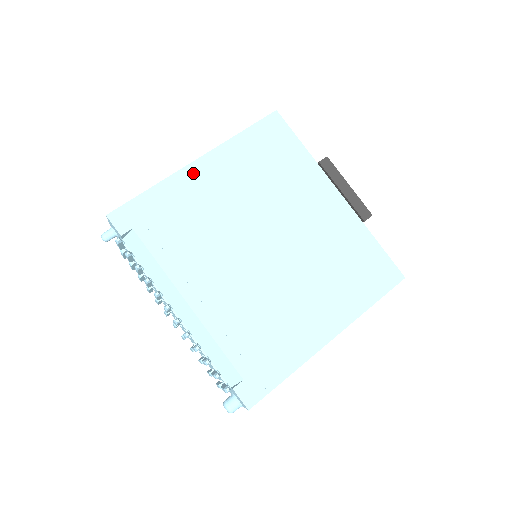
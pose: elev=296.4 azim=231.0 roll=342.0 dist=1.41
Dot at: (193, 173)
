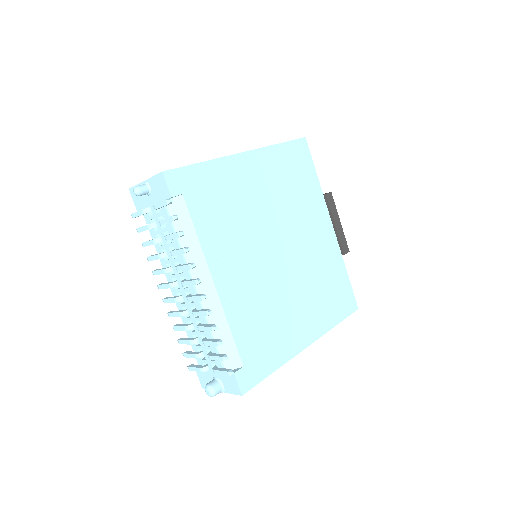
Dot at: (239, 163)
